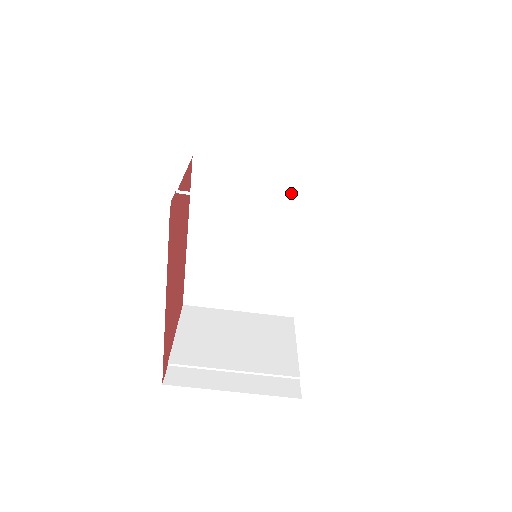
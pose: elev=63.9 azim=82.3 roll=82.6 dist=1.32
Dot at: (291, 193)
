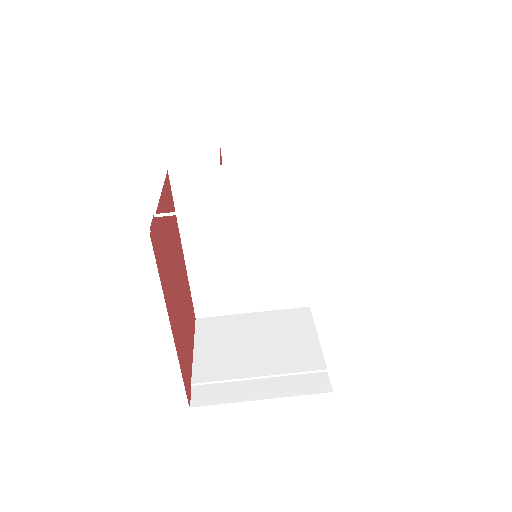
Dot at: (277, 184)
